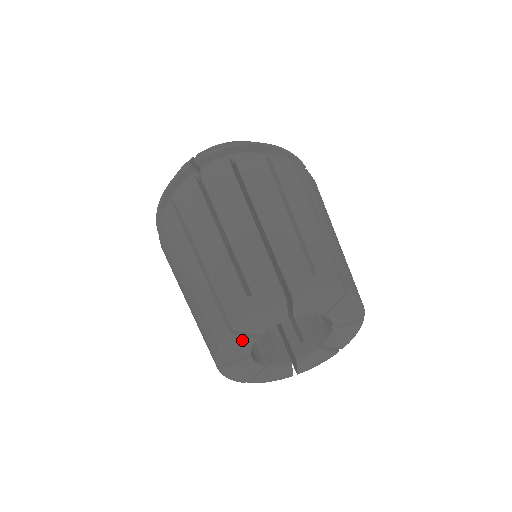
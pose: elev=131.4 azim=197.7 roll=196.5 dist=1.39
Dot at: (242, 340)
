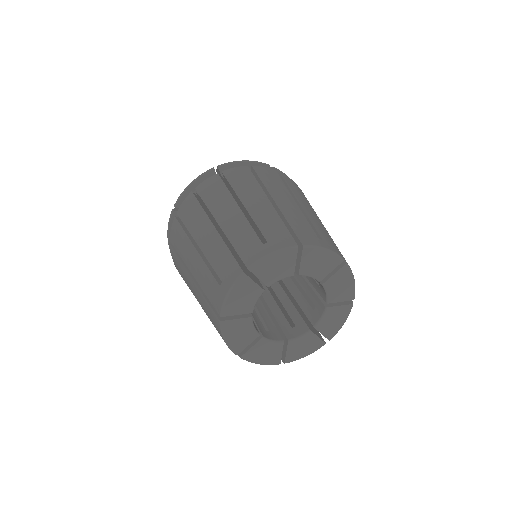
Dot at: (237, 323)
